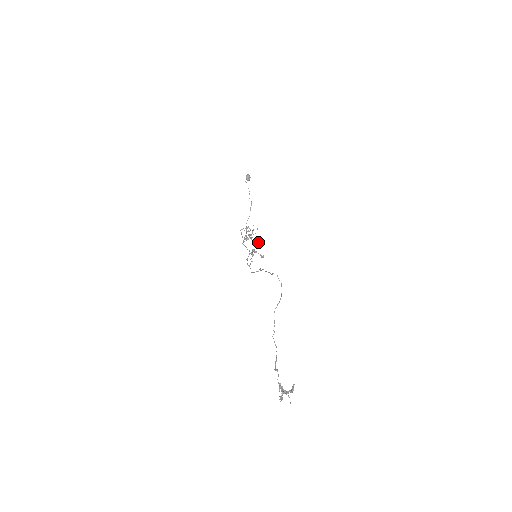
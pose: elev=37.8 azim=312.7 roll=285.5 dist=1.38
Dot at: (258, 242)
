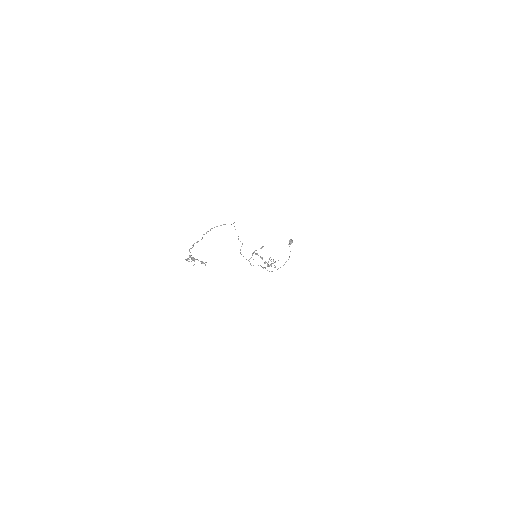
Dot at: (260, 248)
